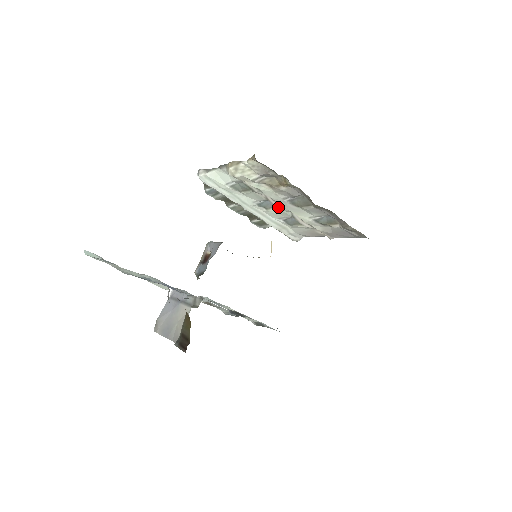
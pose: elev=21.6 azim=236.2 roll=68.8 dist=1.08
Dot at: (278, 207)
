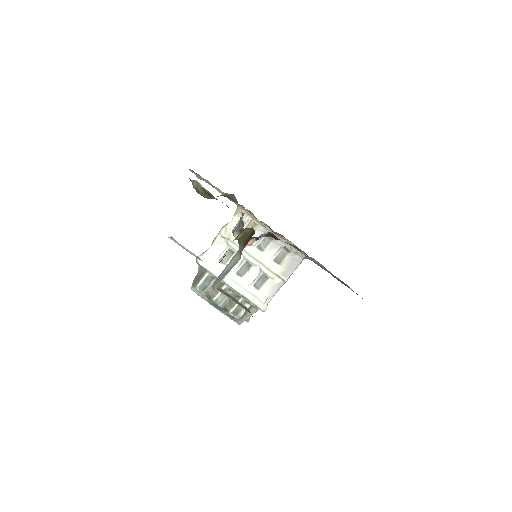
Dot at: (251, 261)
